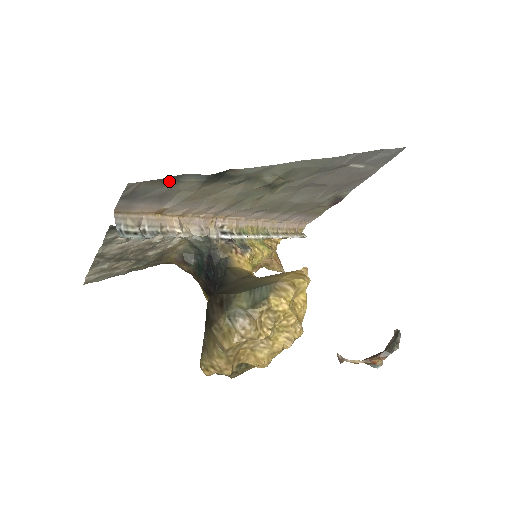
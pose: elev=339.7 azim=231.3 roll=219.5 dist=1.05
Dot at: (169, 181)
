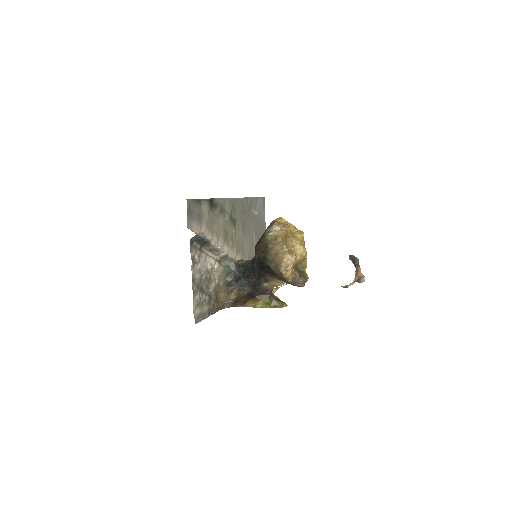
Dot at: (198, 203)
